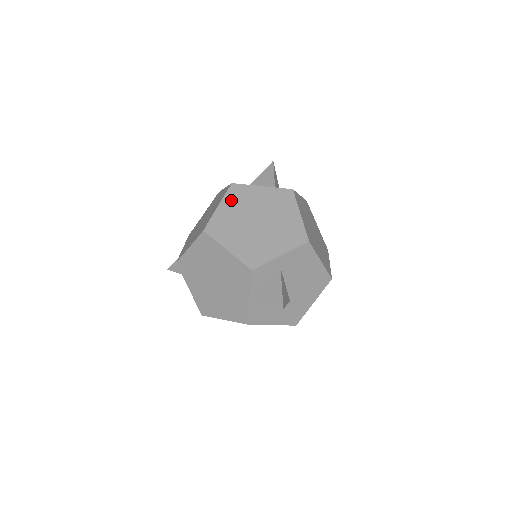
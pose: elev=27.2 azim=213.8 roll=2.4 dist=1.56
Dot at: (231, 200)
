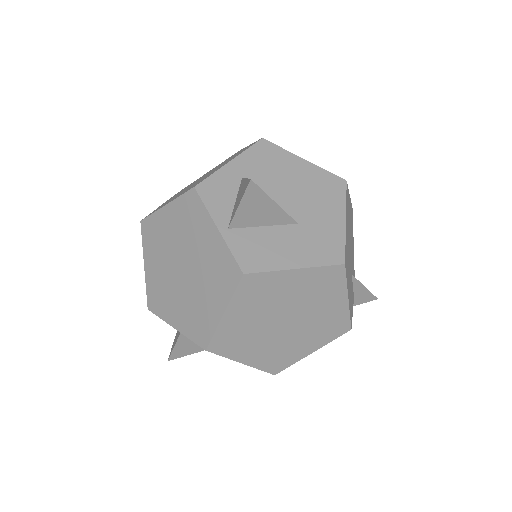
Dot at: occluded
